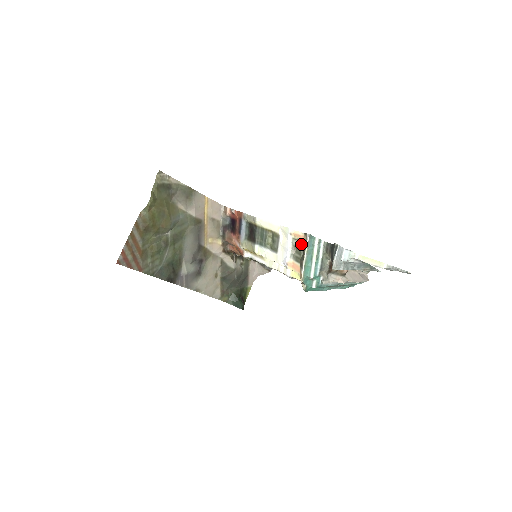
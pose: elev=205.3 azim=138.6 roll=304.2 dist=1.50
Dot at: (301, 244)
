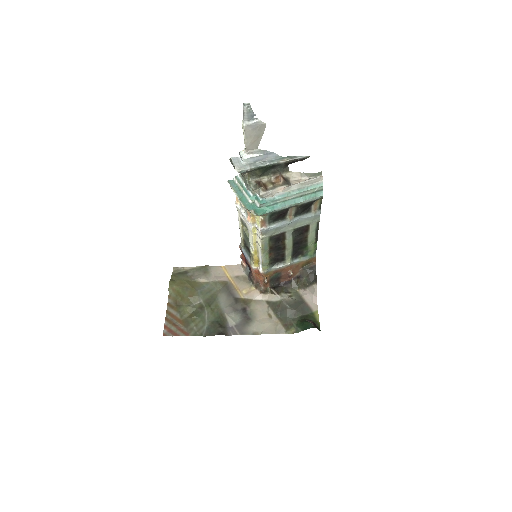
Dot at: occluded
